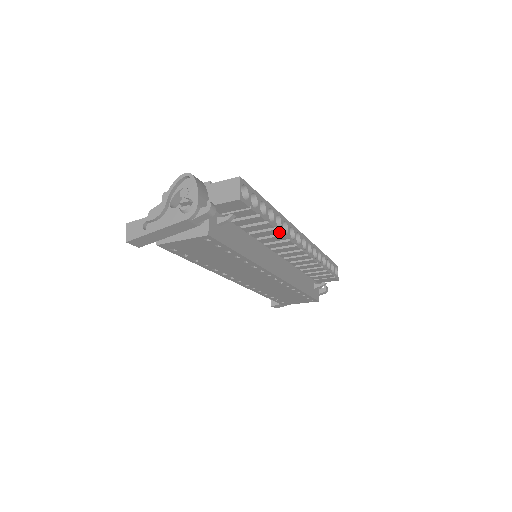
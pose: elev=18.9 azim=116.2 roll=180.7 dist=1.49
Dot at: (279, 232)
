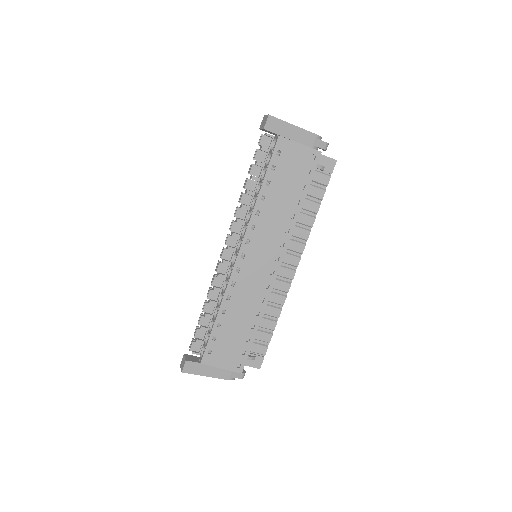
Dot at: occluded
